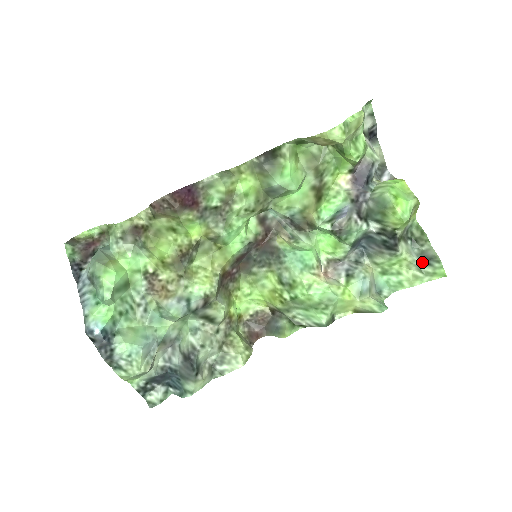
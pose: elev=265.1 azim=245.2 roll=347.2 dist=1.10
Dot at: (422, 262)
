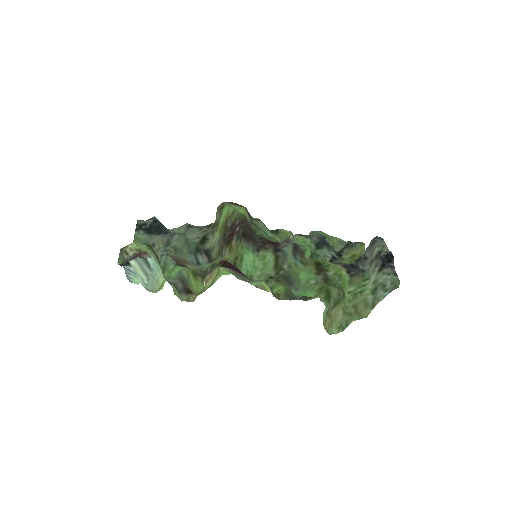
Dot at: occluded
